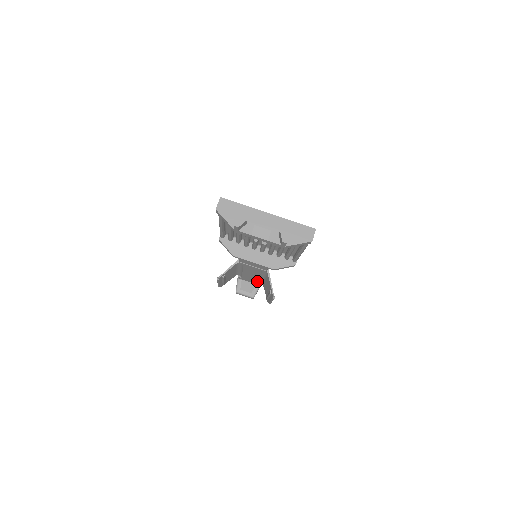
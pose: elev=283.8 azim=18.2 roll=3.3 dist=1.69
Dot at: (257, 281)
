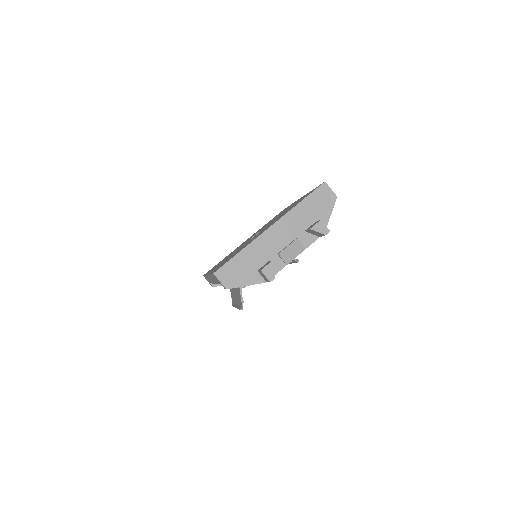
Dot at: occluded
